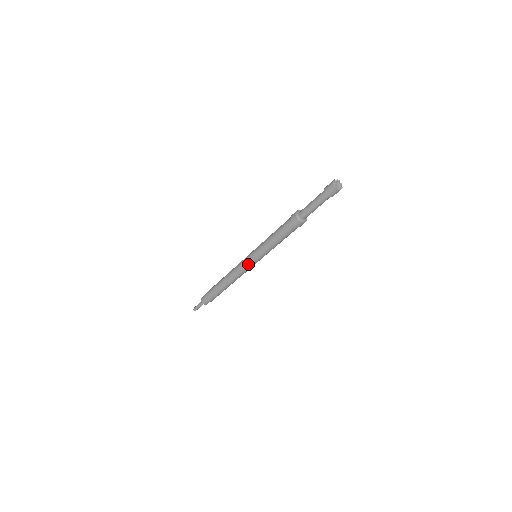
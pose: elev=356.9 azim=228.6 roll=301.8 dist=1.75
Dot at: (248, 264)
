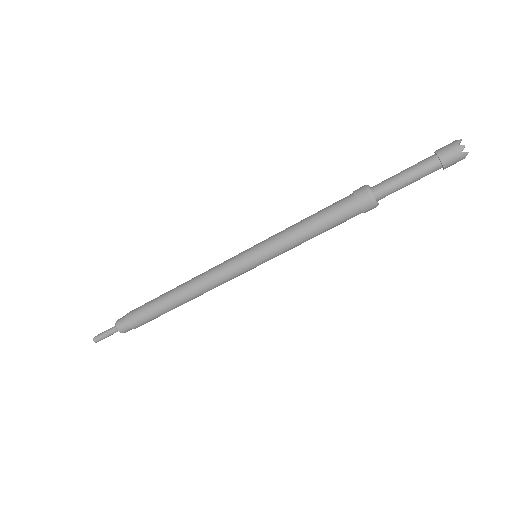
Dot at: (241, 269)
